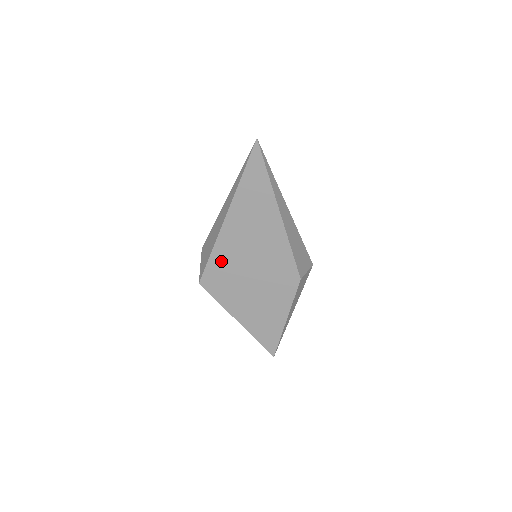
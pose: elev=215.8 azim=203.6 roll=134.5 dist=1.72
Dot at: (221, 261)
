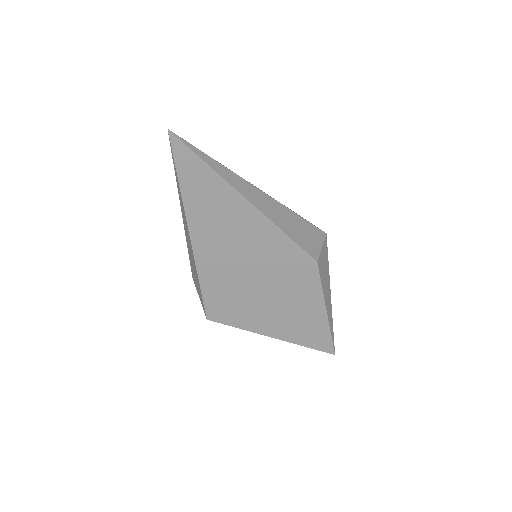
Dot at: (215, 286)
